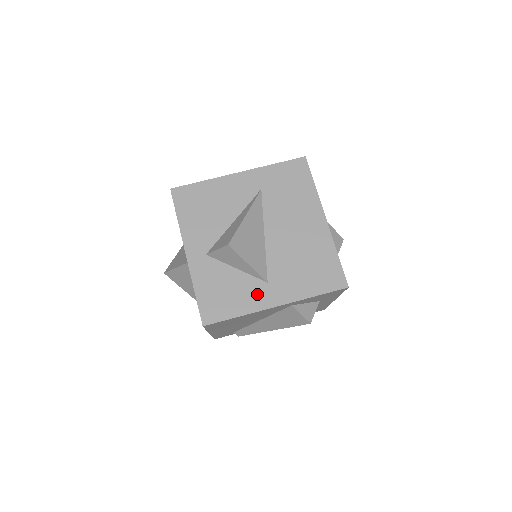
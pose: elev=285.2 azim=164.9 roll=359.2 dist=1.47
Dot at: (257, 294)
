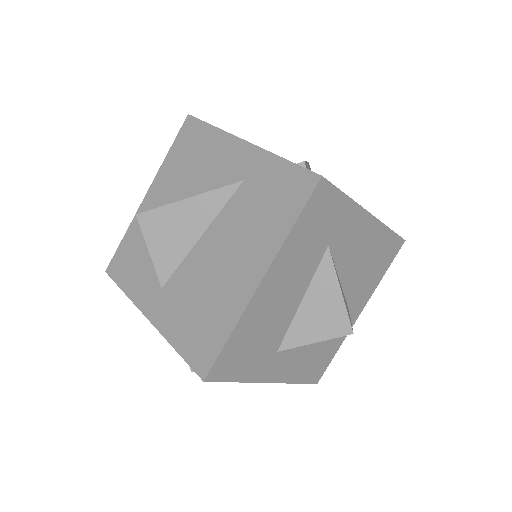
Dot at: (148, 289)
